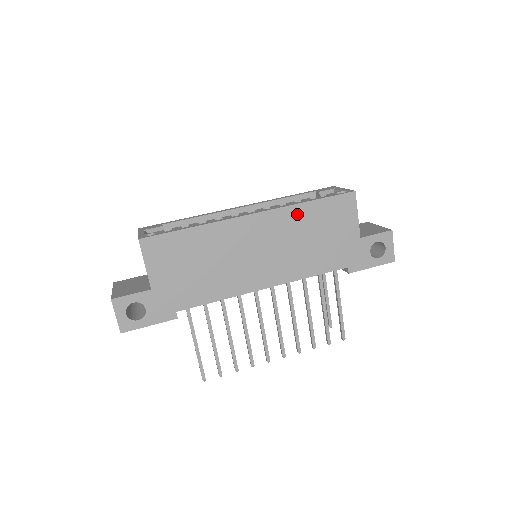
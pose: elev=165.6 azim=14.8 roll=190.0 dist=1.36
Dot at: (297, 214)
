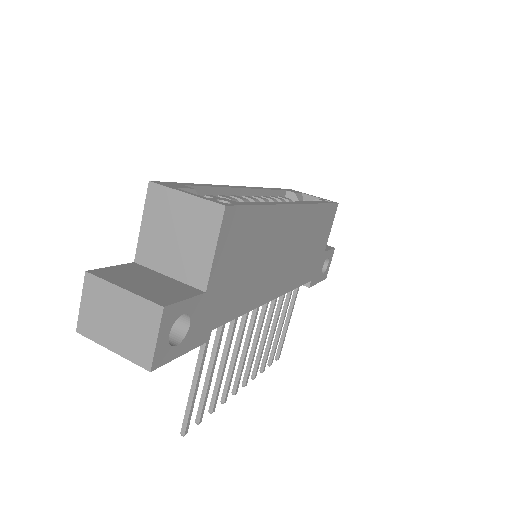
Dot at: (314, 215)
